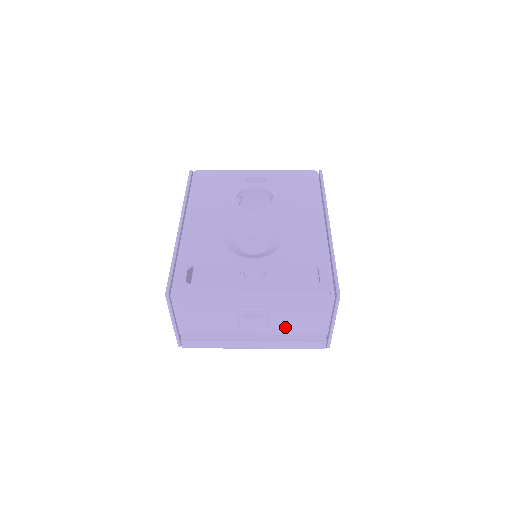
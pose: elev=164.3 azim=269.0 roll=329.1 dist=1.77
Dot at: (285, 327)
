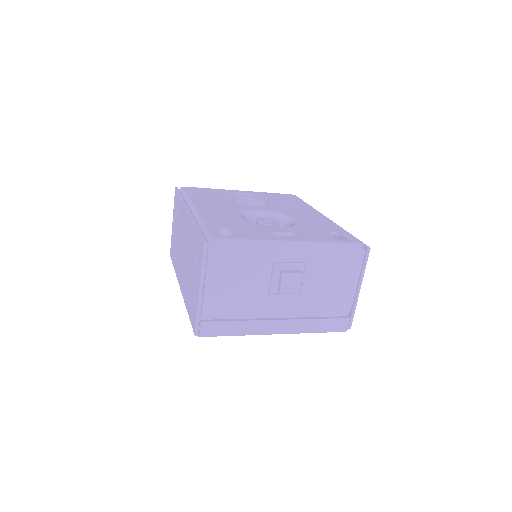
Dot at: (314, 296)
